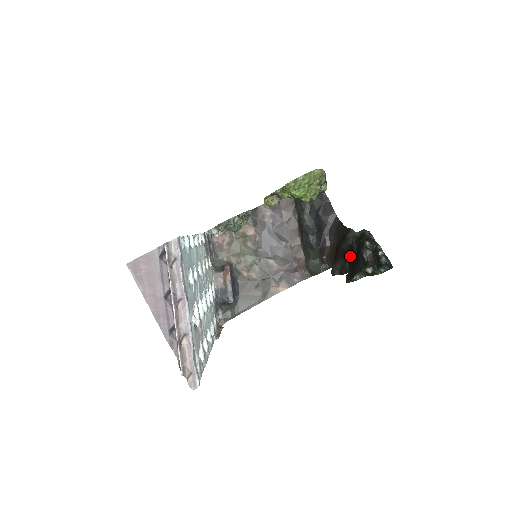
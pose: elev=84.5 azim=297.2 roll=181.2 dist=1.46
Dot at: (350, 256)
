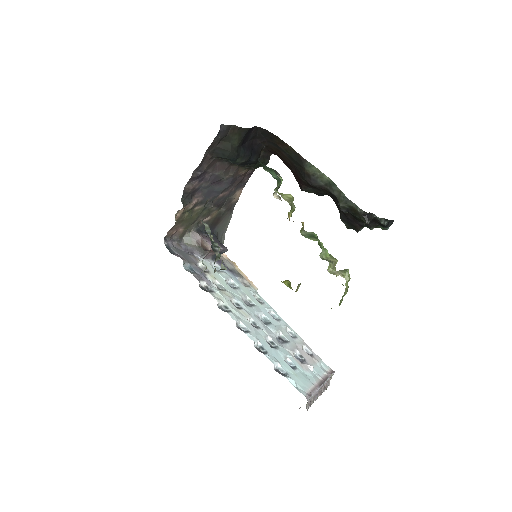
Dot at: occluded
